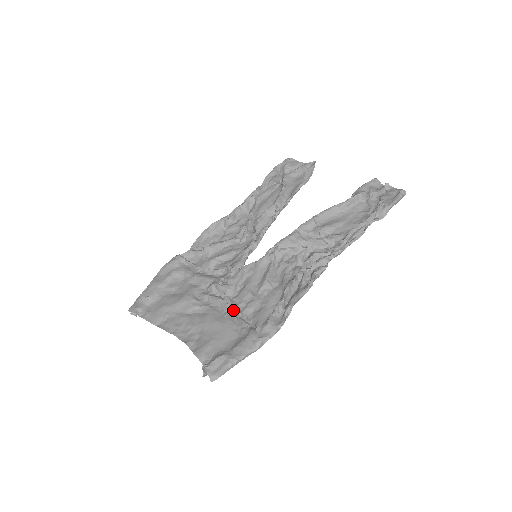
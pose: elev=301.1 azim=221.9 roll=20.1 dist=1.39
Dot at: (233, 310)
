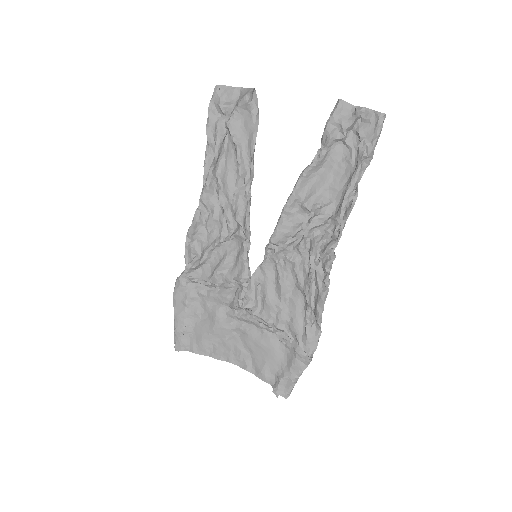
Dot at: (268, 328)
